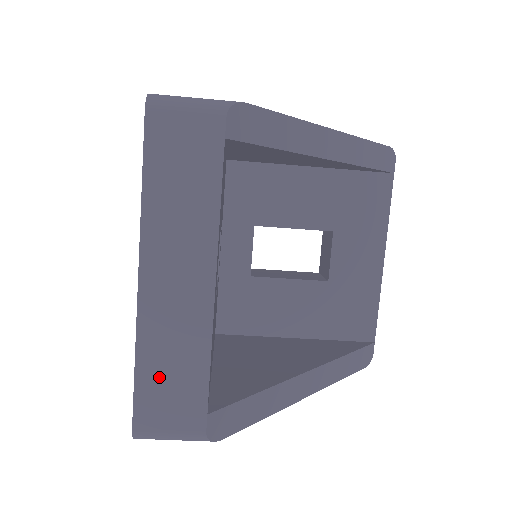
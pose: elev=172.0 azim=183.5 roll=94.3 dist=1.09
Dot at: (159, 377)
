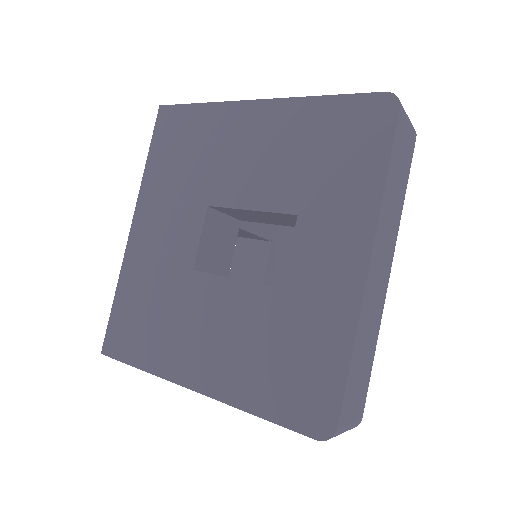
Dot at: (358, 366)
